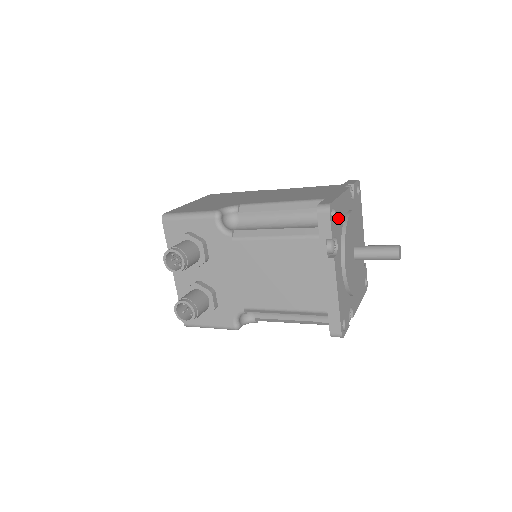
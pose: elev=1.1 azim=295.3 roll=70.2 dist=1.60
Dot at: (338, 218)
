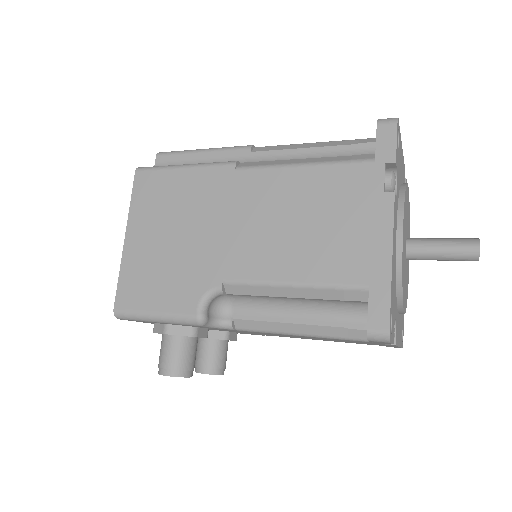
Dot at: (393, 296)
